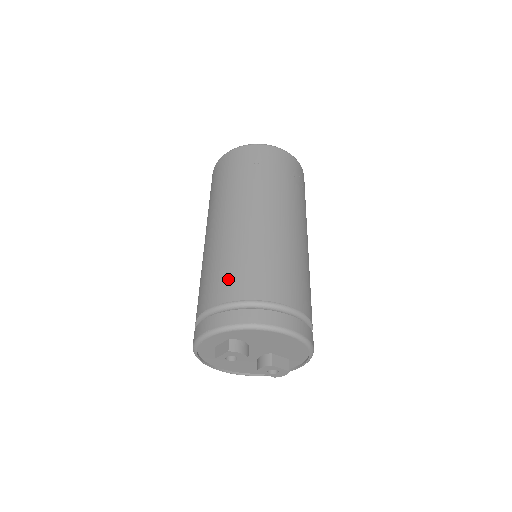
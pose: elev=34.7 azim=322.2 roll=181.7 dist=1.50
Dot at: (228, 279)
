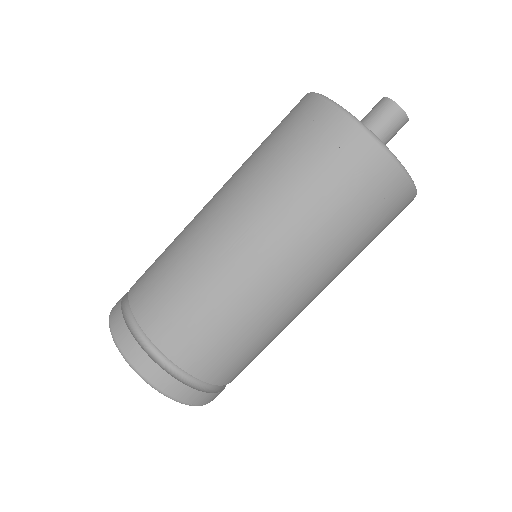
Dot at: (148, 271)
